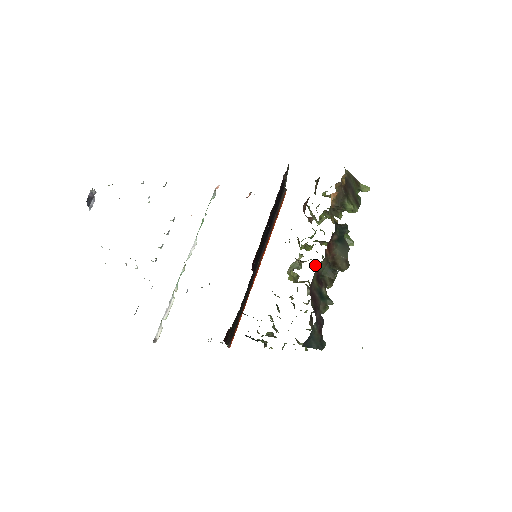
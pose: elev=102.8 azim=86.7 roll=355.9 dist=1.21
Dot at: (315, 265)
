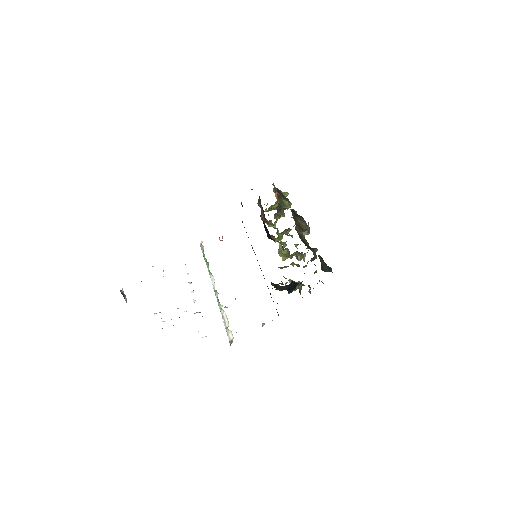
Dot at: (295, 229)
